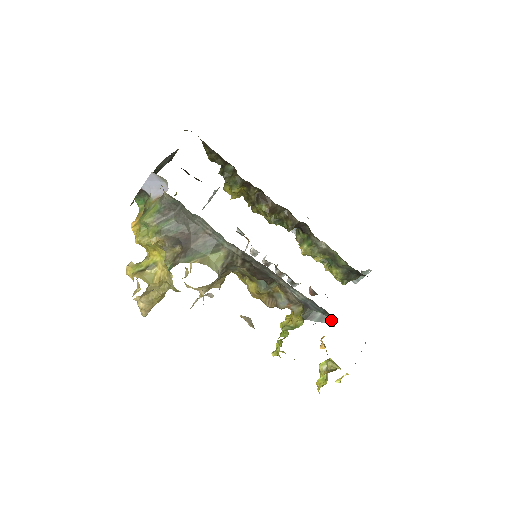
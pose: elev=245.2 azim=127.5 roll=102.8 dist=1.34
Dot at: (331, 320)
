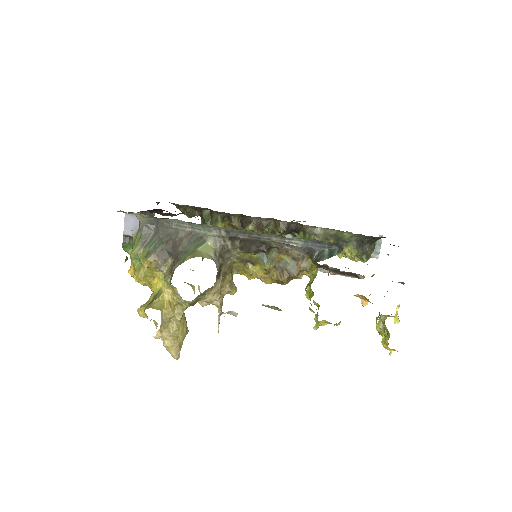
Dot at: (340, 249)
